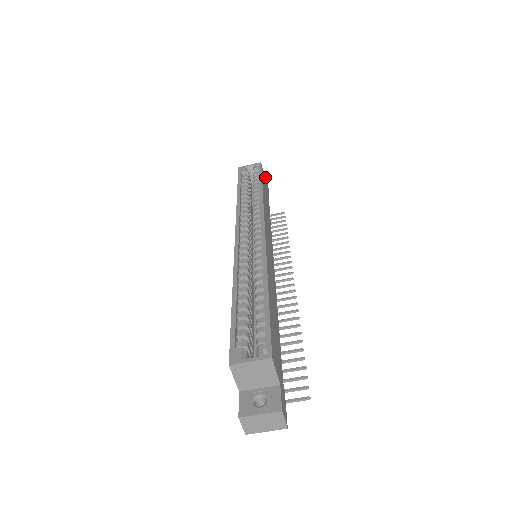
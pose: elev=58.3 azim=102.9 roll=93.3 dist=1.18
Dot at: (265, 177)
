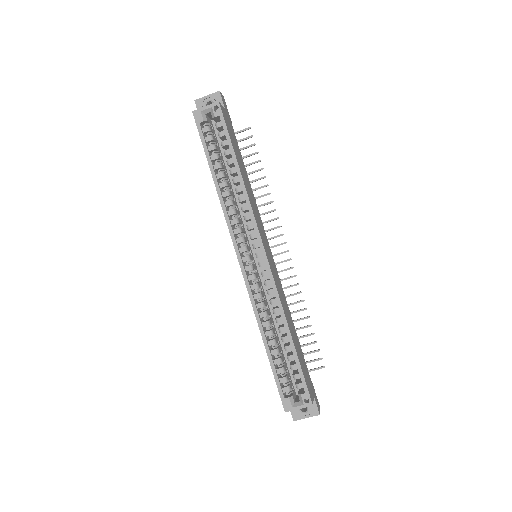
Dot at: (221, 96)
